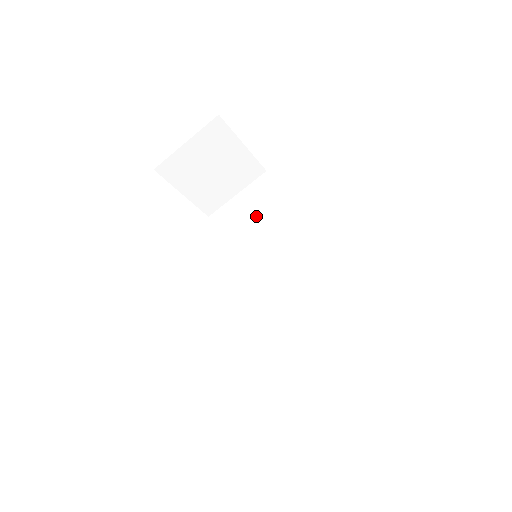
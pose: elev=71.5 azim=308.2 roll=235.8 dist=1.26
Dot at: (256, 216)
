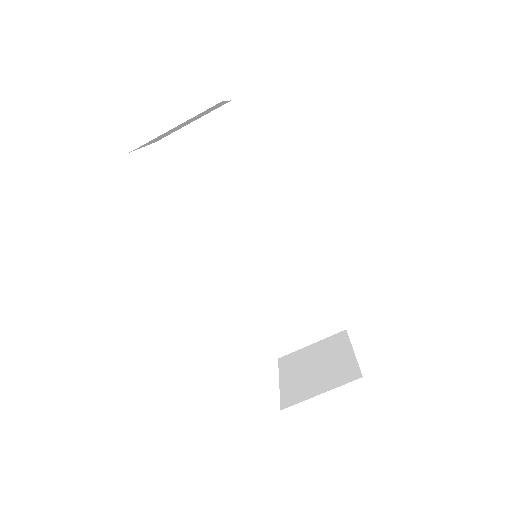
Dot at: (223, 163)
